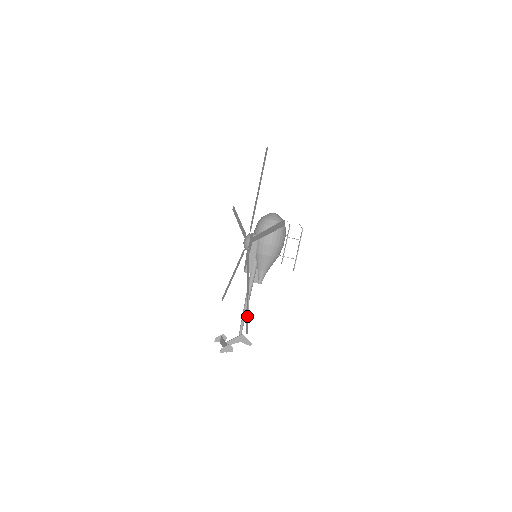
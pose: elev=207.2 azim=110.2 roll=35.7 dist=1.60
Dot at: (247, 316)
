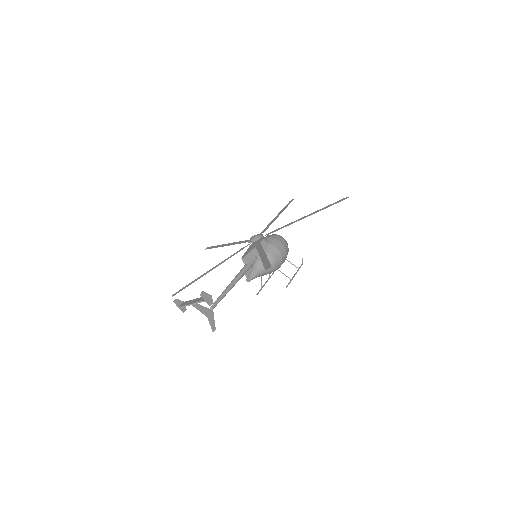
Dot at: (266, 262)
